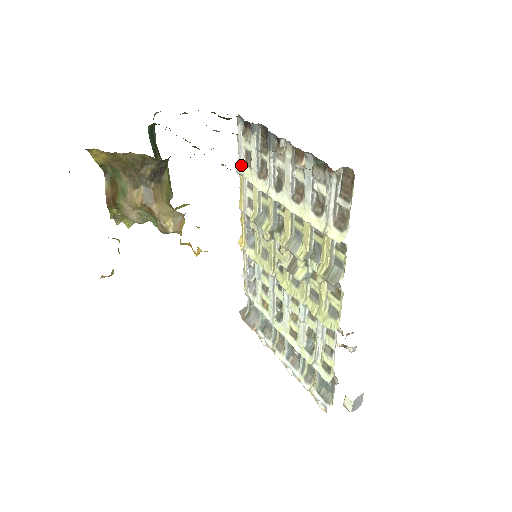
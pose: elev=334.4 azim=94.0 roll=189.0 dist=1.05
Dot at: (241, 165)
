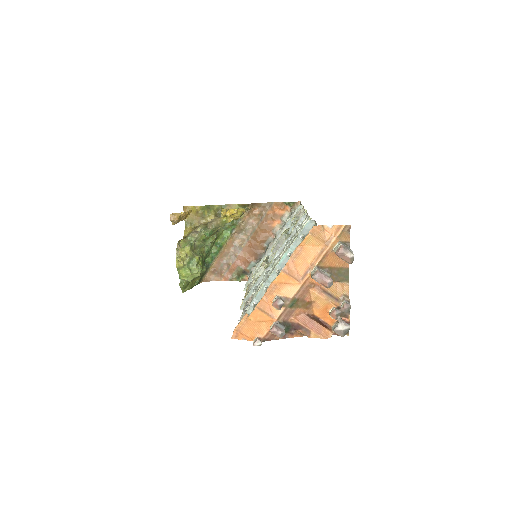
Dot at: occluded
